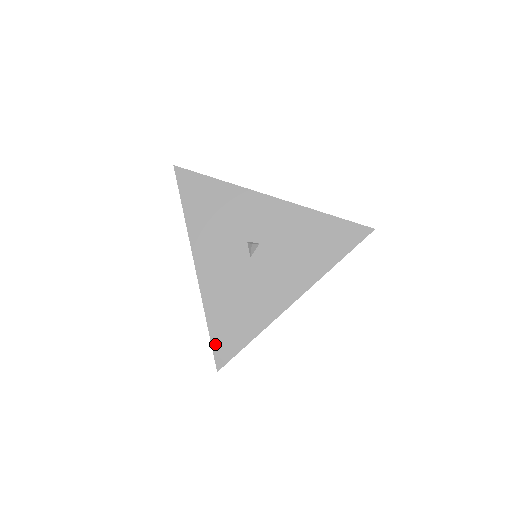
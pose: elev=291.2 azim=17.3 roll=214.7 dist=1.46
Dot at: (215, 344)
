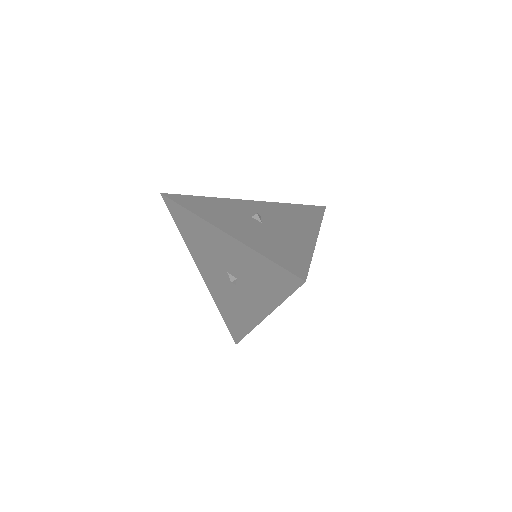
Dot at: (285, 266)
